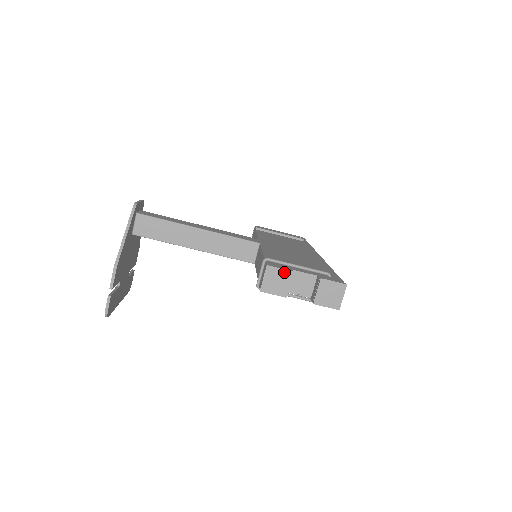
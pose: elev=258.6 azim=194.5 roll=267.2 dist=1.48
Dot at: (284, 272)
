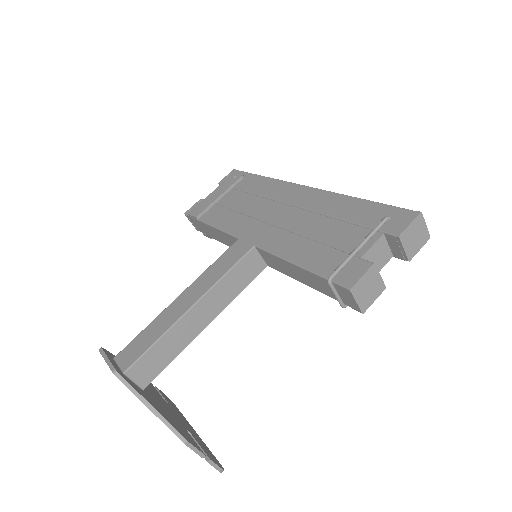
Dot at: (368, 274)
